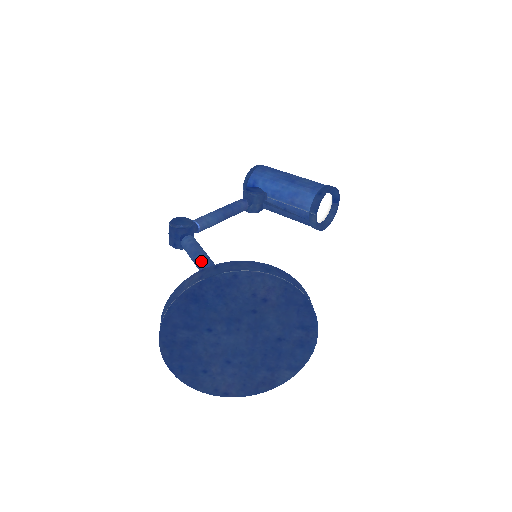
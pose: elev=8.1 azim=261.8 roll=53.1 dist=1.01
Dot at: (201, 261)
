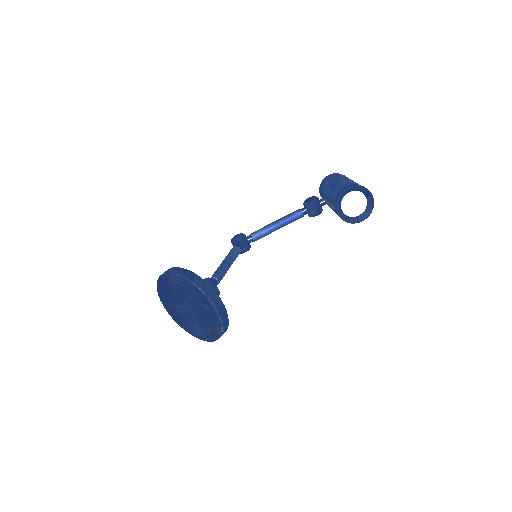
Dot at: (221, 263)
